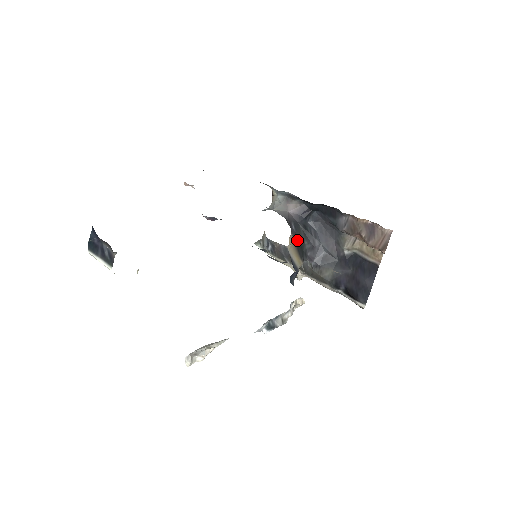
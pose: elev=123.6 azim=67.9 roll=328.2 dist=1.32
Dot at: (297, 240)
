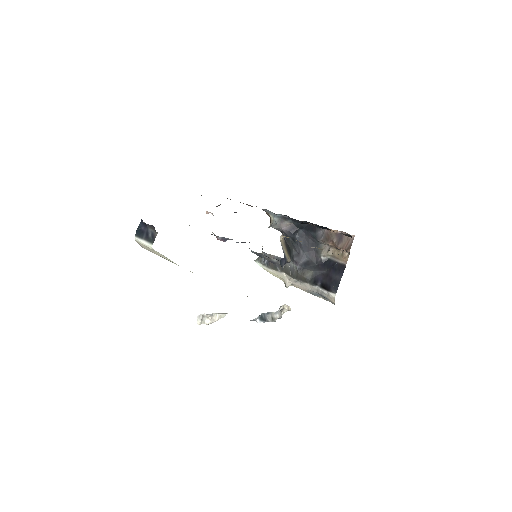
Dot at: (287, 244)
